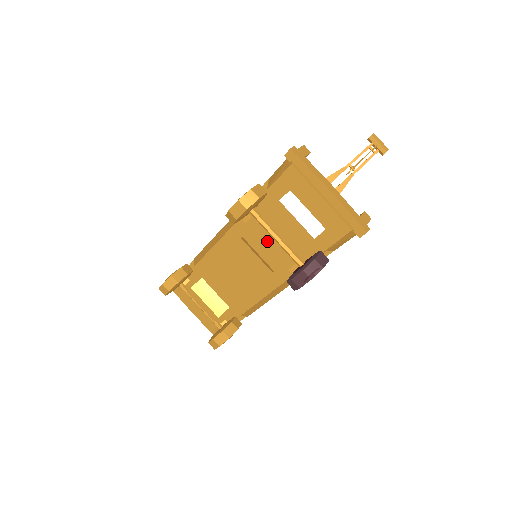
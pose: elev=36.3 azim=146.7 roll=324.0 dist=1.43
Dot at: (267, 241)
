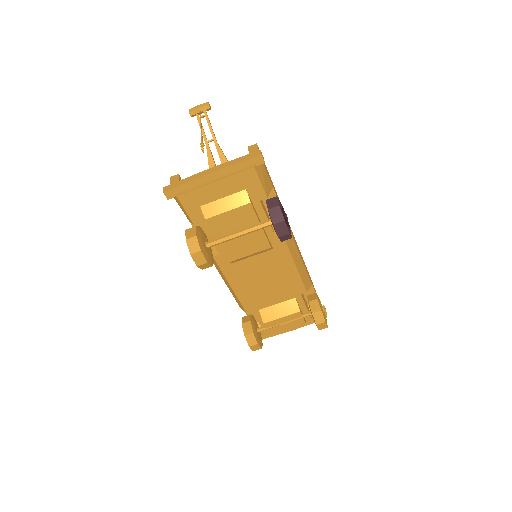
Dot at: (240, 243)
